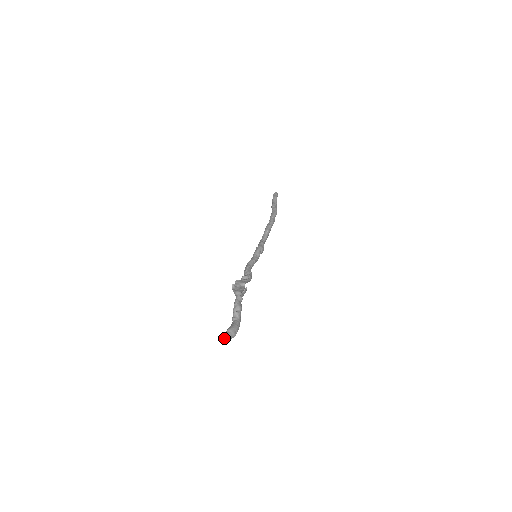
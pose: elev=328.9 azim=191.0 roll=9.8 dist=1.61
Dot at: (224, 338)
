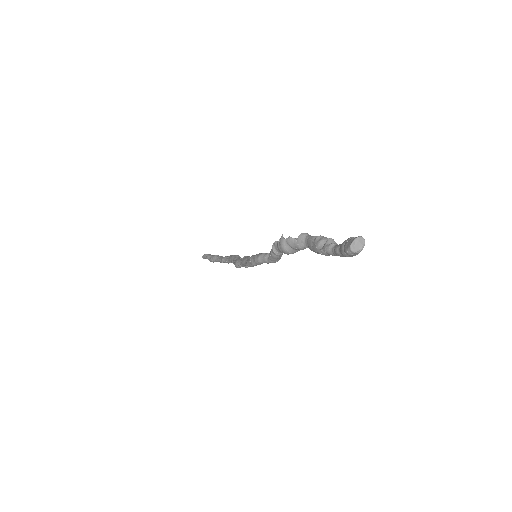
Dot at: (358, 239)
